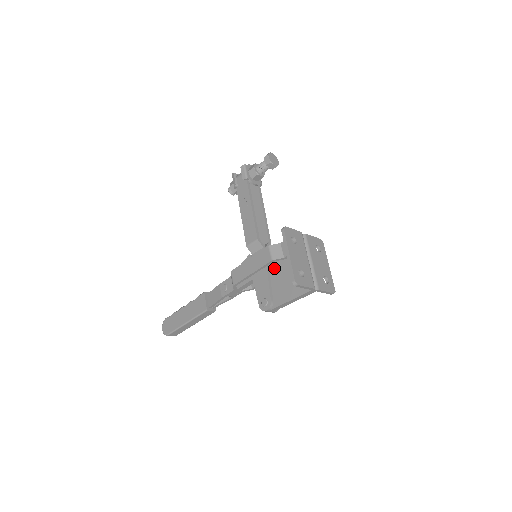
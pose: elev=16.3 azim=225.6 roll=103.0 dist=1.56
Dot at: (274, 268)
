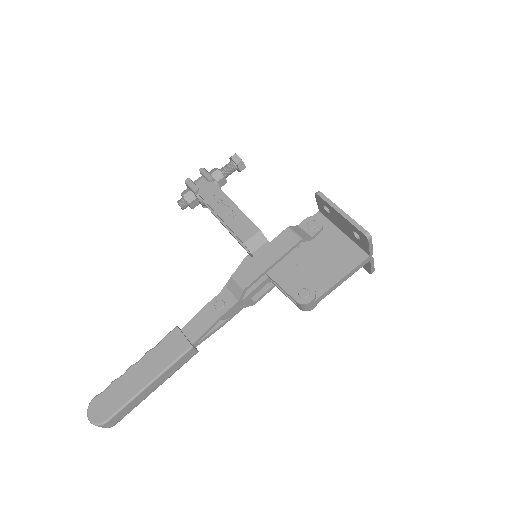
Dot at: occluded
